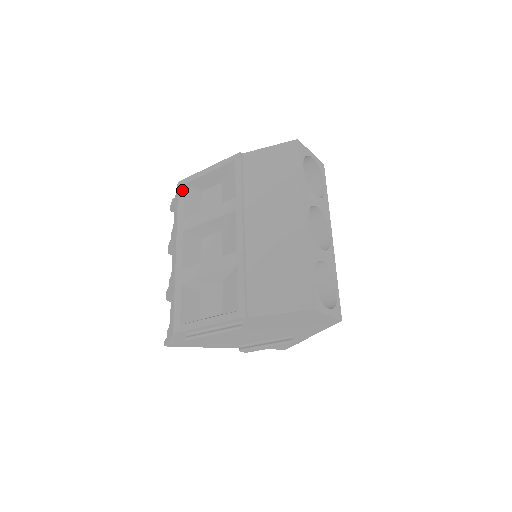
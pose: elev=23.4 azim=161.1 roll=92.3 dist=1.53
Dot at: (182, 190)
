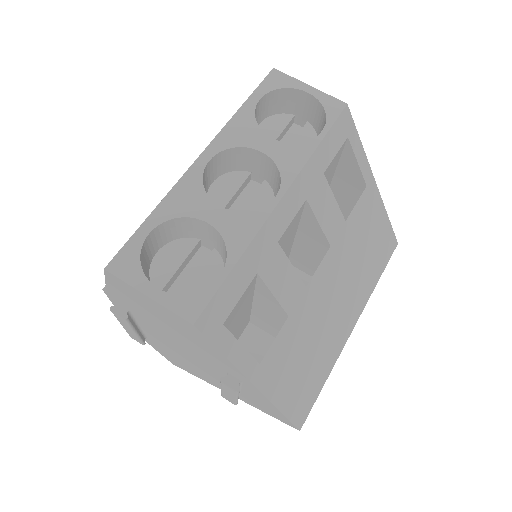
Dot at: occluded
